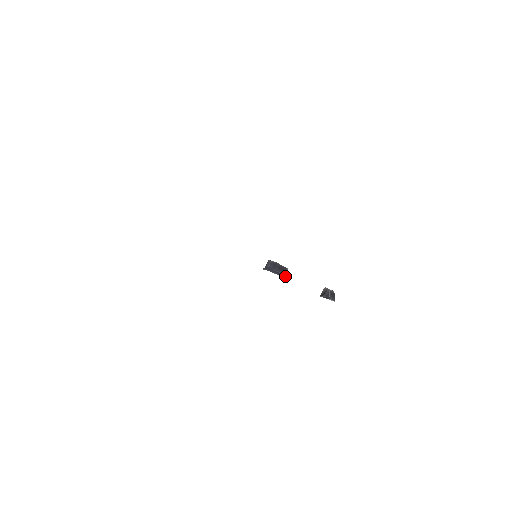
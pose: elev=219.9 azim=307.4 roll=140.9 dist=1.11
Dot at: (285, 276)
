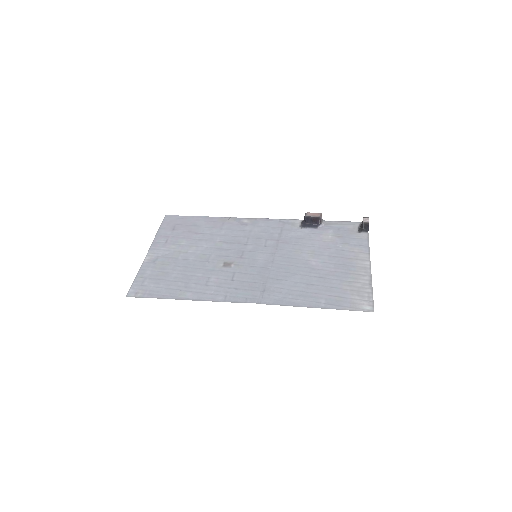
Dot at: (319, 224)
